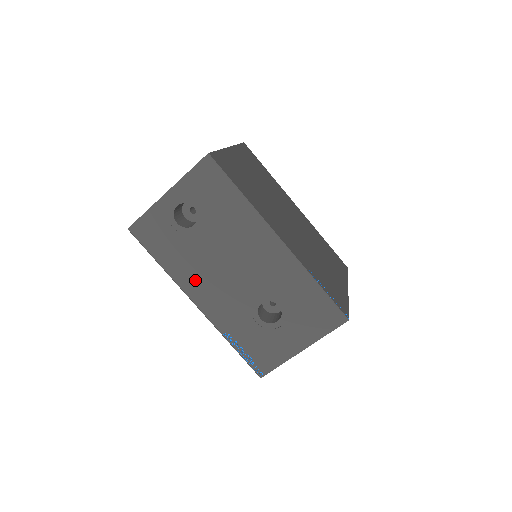
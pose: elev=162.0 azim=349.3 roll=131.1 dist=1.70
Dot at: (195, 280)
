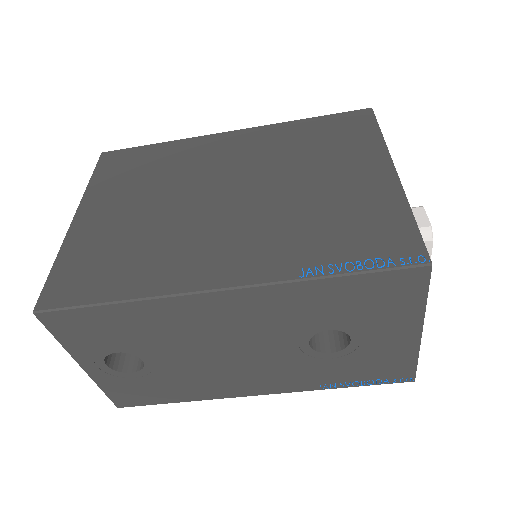
Dot at: (224, 385)
